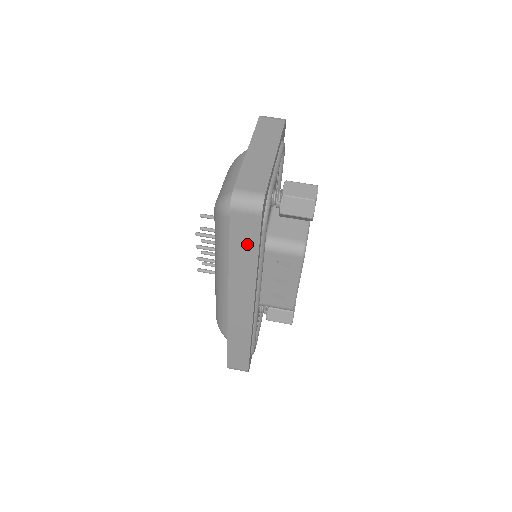
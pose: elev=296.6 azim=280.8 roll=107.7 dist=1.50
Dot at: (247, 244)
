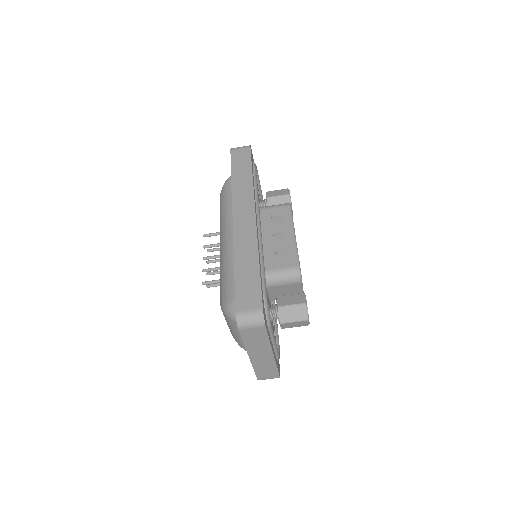
Dot at: occluded
